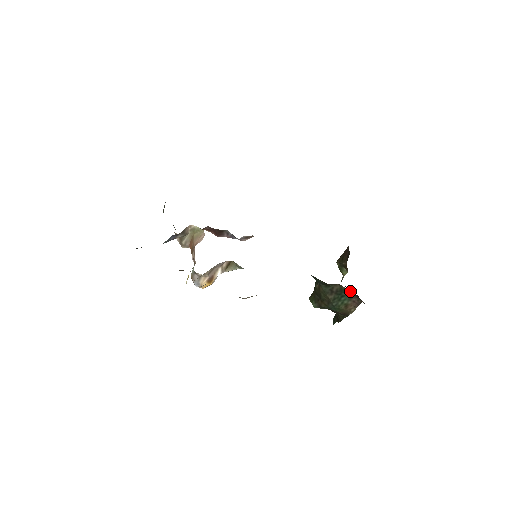
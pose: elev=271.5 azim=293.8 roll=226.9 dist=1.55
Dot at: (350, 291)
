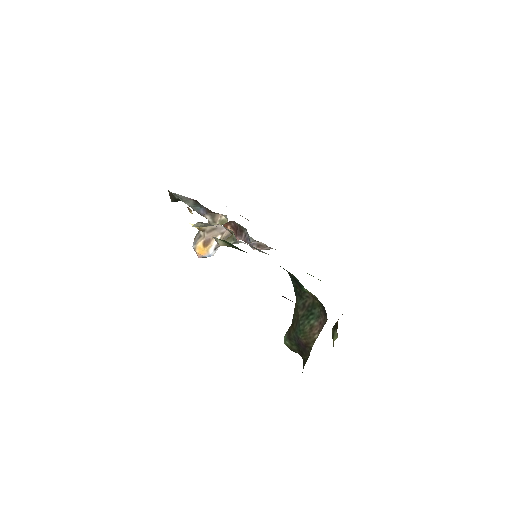
Dot at: (320, 306)
